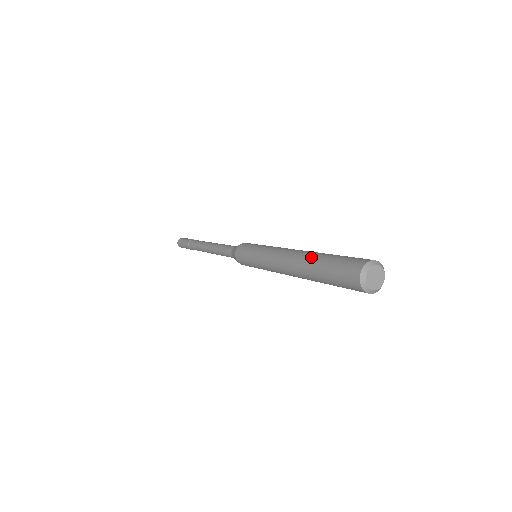
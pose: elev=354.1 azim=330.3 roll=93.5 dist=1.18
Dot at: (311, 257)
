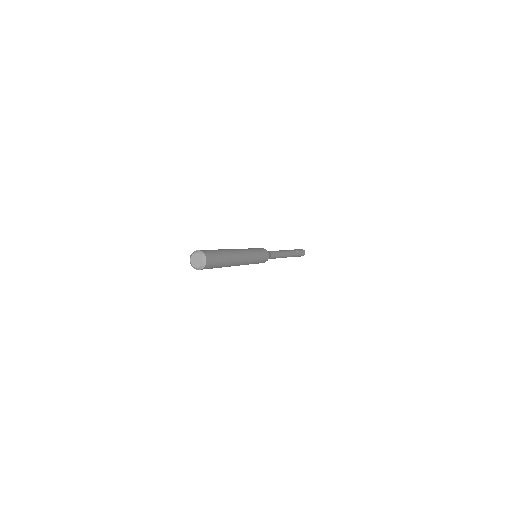
Dot at: (224, 249)
